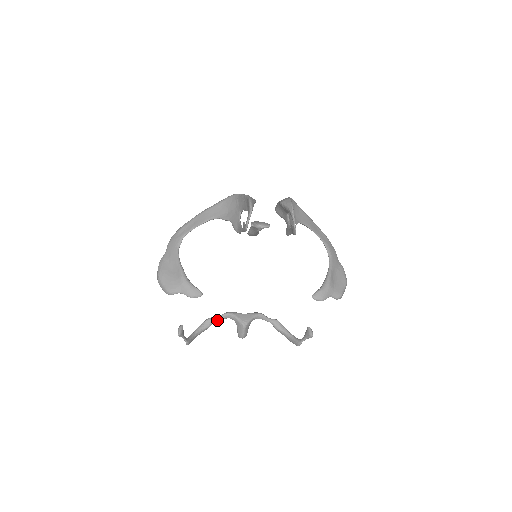
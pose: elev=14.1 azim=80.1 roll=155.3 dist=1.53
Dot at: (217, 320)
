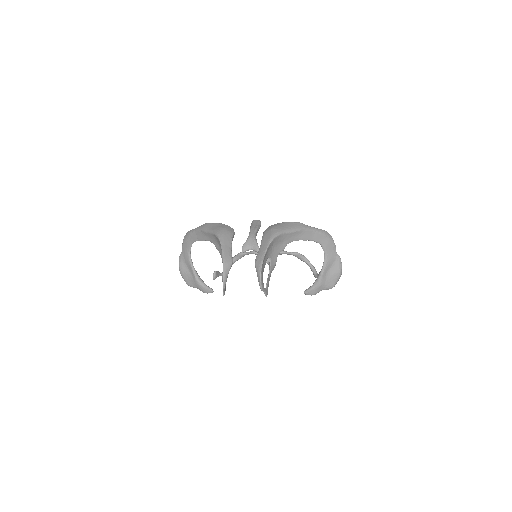
Dot at: (247, 254)
